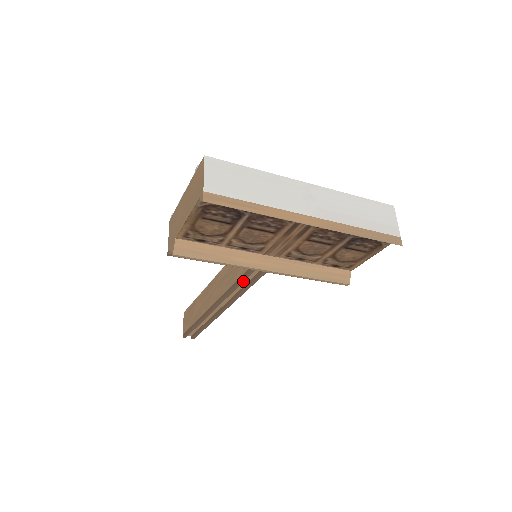
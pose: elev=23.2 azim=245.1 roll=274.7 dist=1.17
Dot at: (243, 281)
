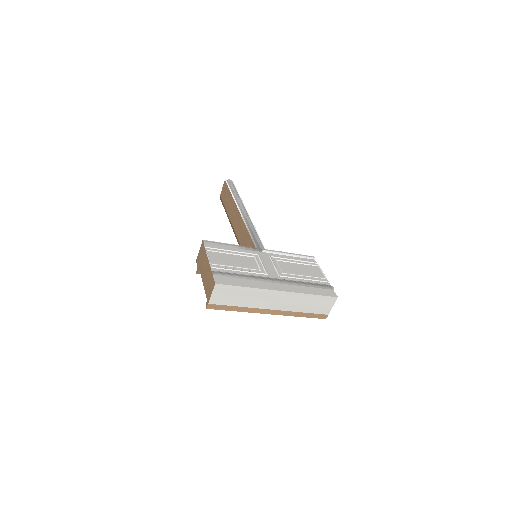
Dot at: occluded
